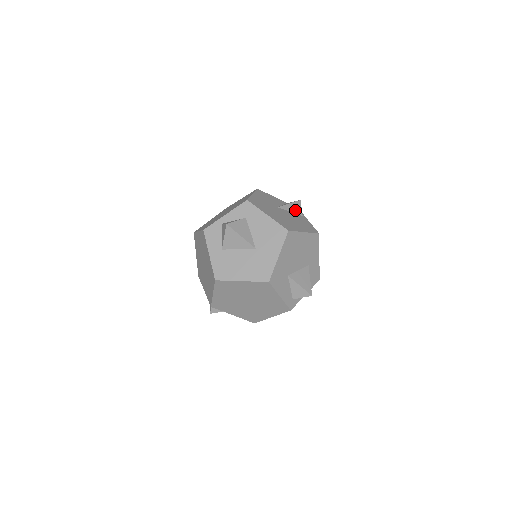
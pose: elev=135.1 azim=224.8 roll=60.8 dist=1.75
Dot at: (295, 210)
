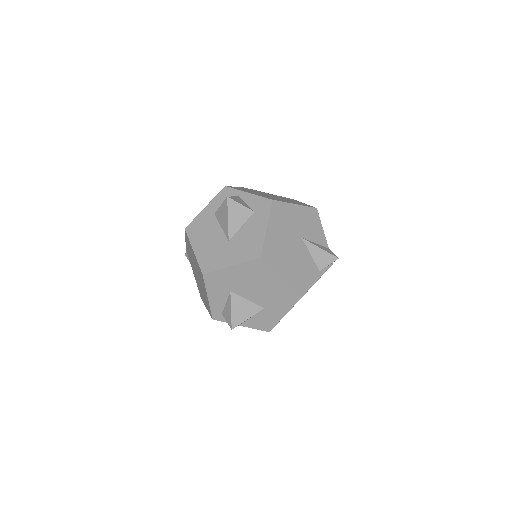
Dot at: (319, 259)
